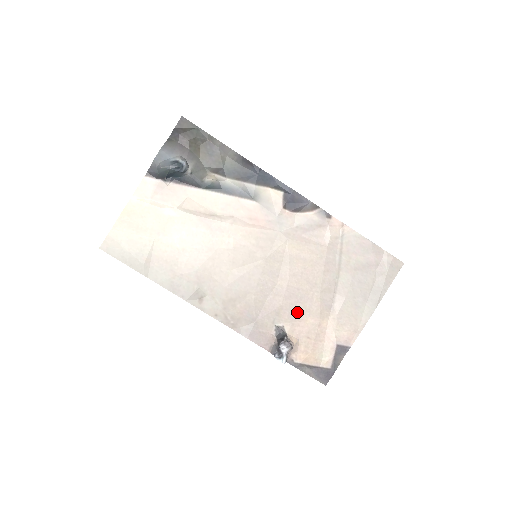
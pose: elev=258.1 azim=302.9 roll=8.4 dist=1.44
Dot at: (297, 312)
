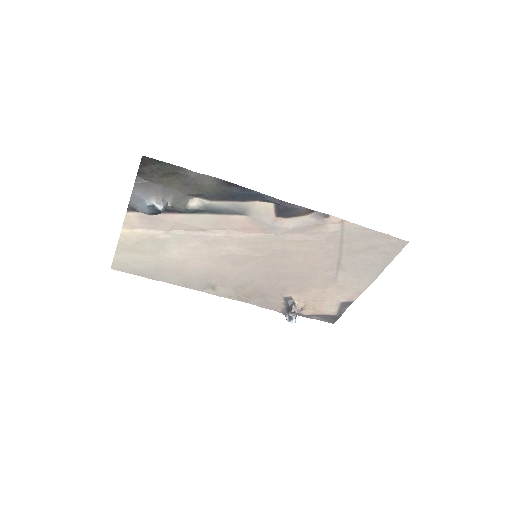
Dot at: (302, 287)
